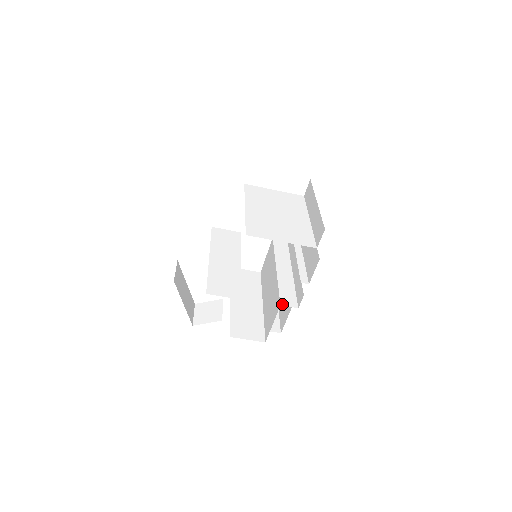
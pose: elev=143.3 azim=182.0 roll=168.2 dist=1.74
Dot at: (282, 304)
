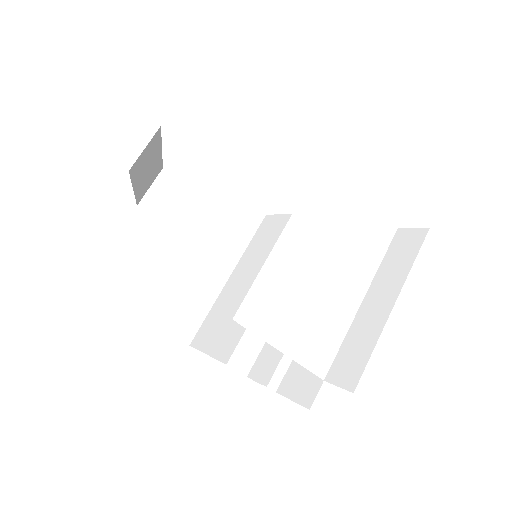
Dot at: (230, 363)
